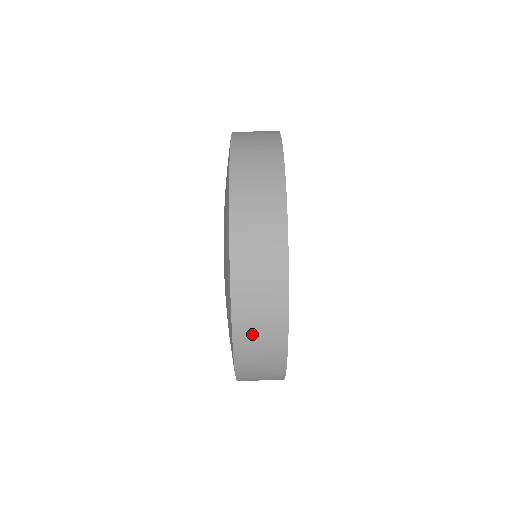
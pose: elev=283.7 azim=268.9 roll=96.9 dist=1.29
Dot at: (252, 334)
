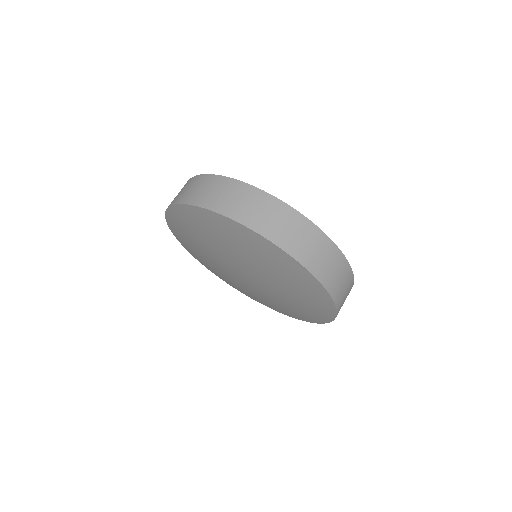
Dot at: (337, 285)
